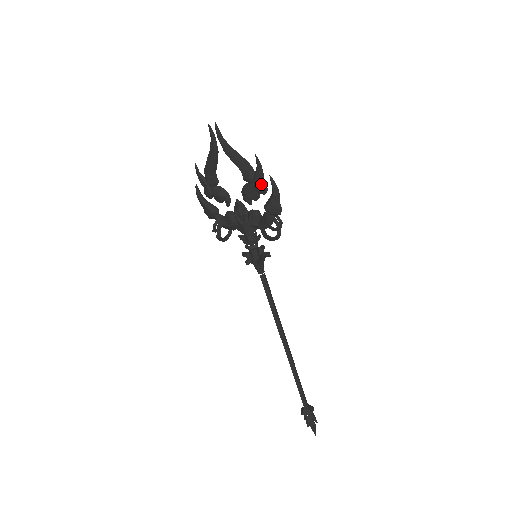
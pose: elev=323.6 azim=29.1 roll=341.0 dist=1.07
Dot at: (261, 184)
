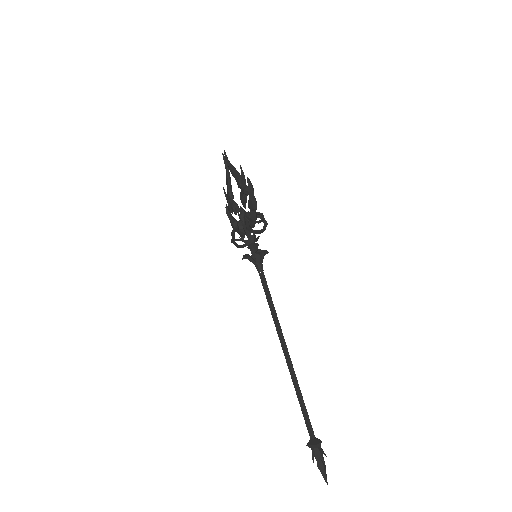
Dot at: (245, 186)
